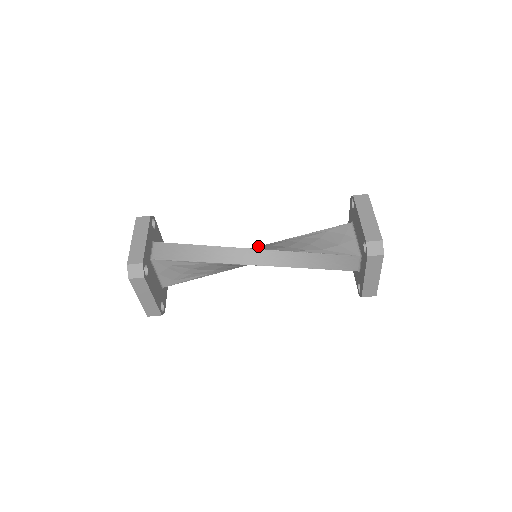
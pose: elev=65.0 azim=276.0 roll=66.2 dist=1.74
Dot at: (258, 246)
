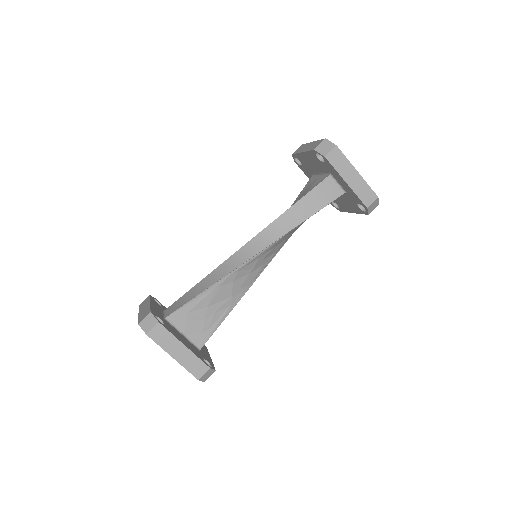
Dot at: occluded
